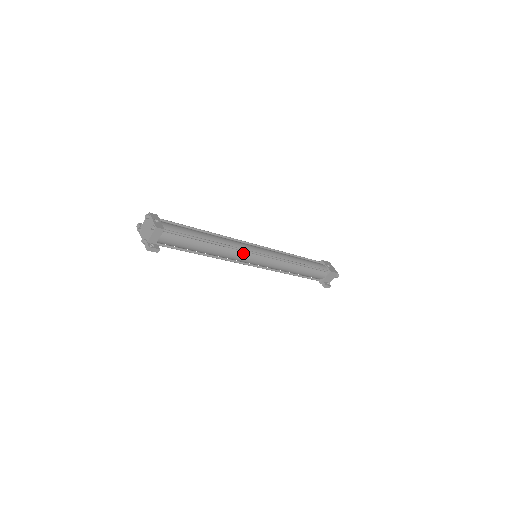
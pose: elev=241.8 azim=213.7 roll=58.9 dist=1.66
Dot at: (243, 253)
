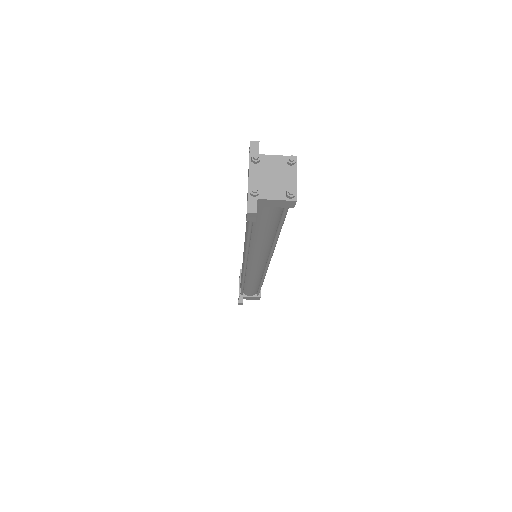
Dot at: (265, 257)
